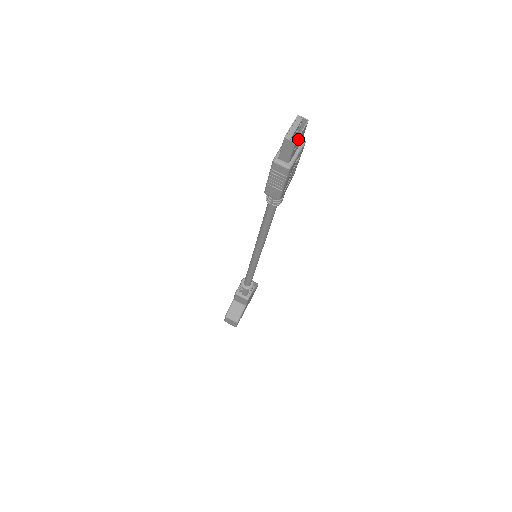
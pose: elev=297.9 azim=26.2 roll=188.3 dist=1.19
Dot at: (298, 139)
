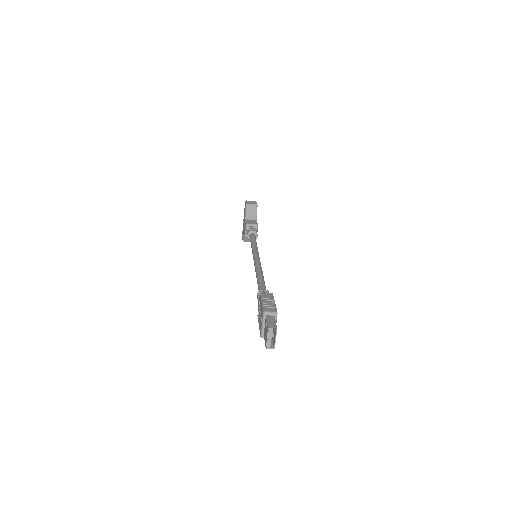
Dot at: (275, 341)
